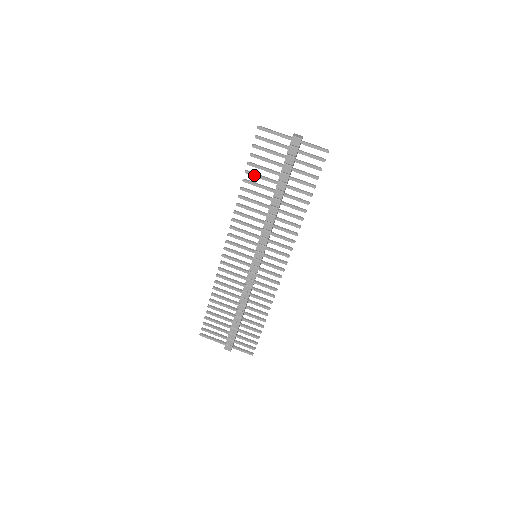
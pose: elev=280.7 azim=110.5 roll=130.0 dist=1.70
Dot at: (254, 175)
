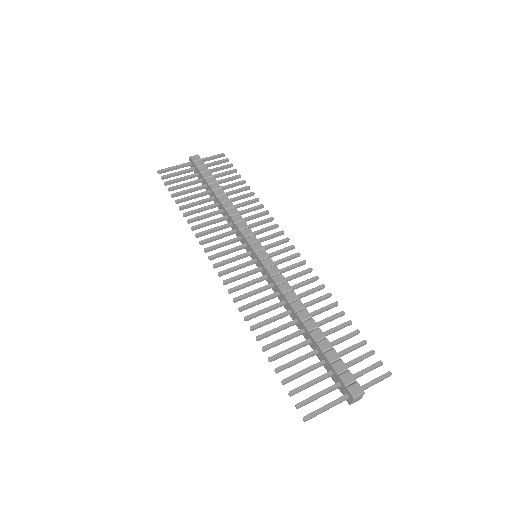
Dot at: (185, 198)
